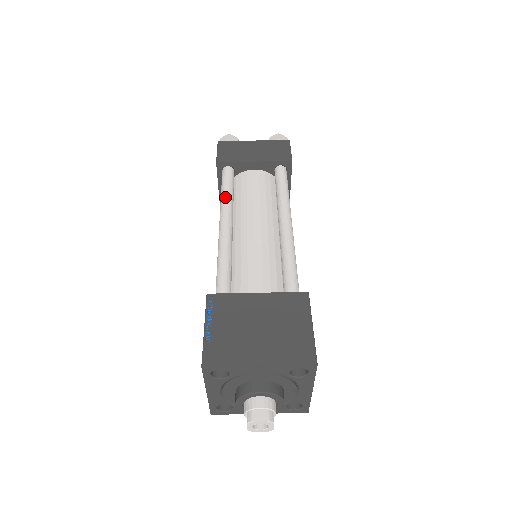
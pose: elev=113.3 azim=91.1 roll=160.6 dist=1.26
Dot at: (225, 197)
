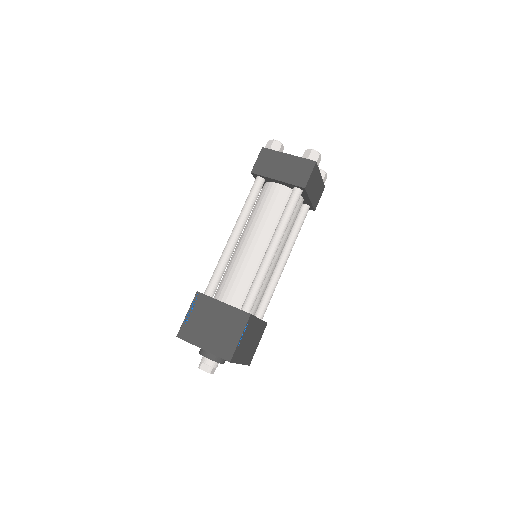
Dot at: (244, 209)
